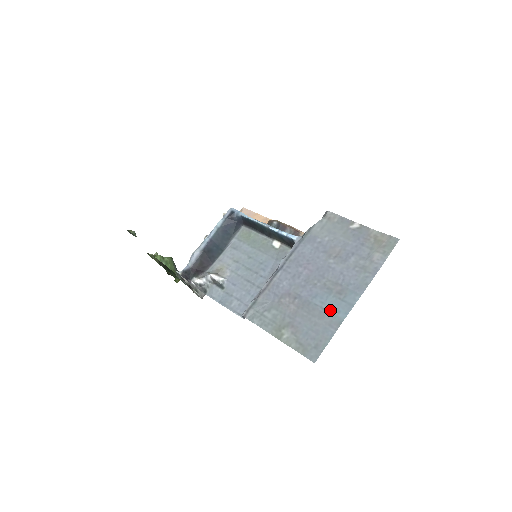
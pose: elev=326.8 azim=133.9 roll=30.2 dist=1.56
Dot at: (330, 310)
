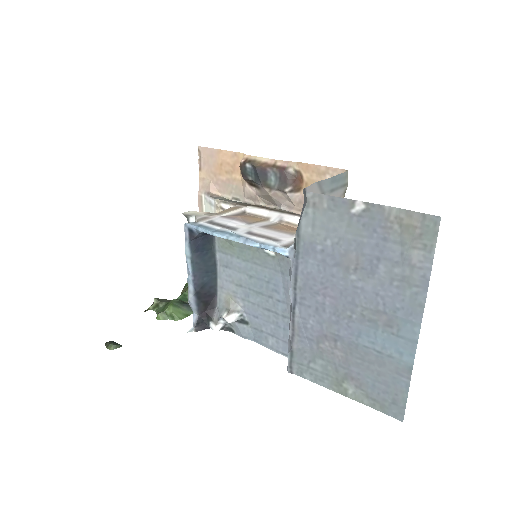
Dot at: (388, 353)
